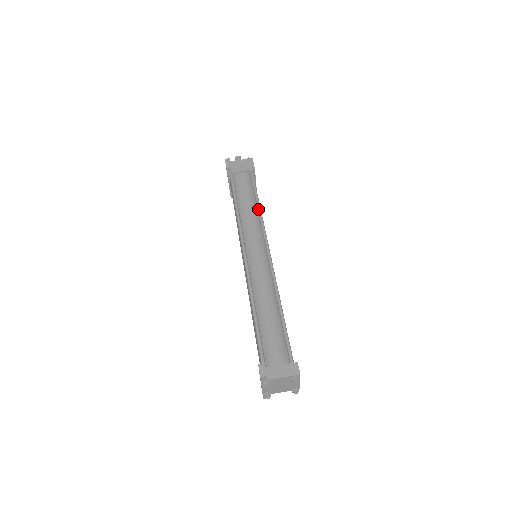
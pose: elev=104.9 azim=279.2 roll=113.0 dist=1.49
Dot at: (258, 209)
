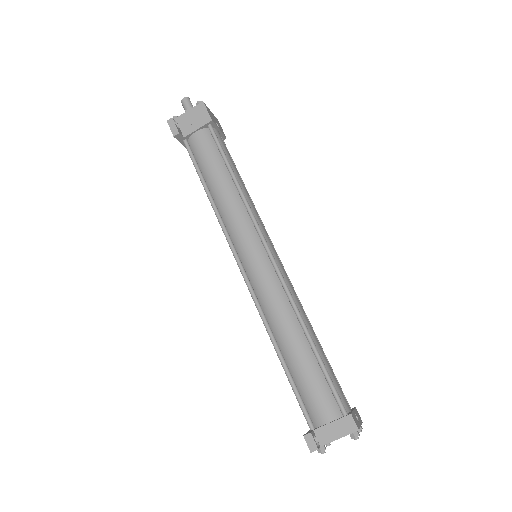
Dot at: (236, 187)
